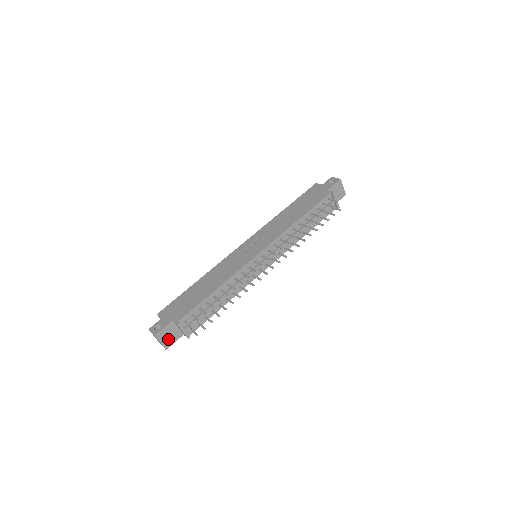
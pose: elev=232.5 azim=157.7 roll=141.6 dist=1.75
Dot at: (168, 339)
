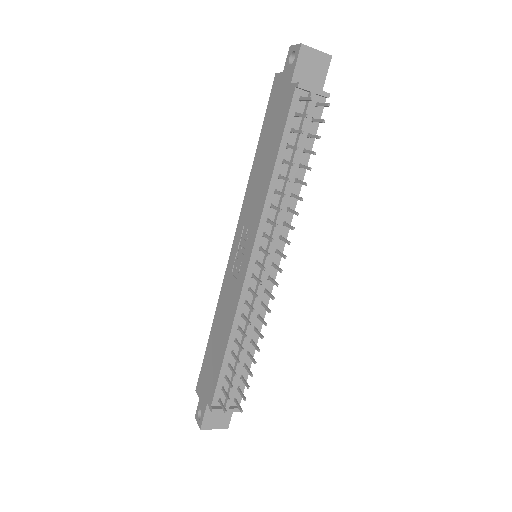
Dot at: (220, 420)
